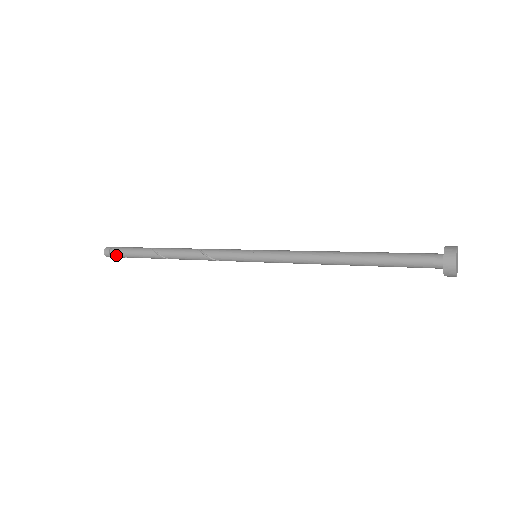
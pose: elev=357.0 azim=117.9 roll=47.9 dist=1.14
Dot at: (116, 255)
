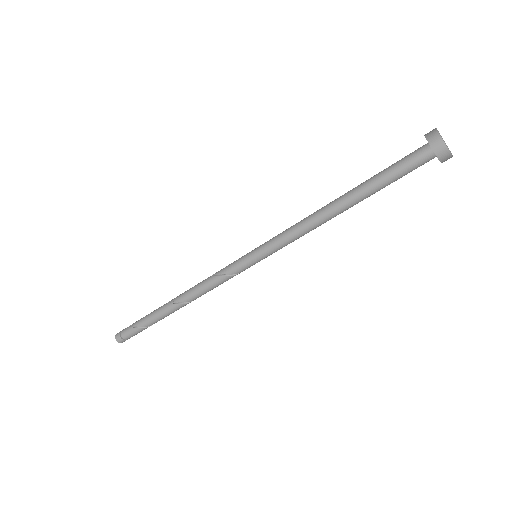
Dot at: (127, 328)
